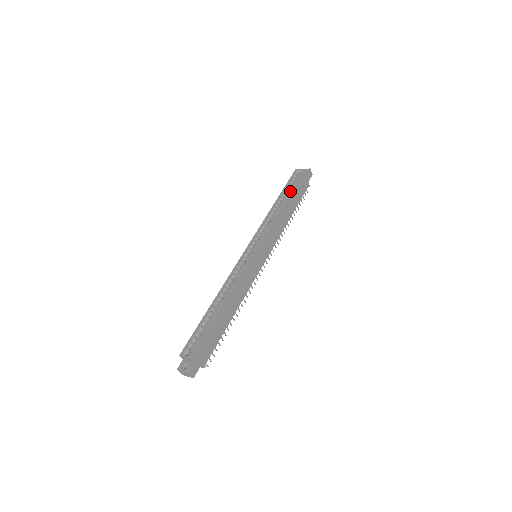
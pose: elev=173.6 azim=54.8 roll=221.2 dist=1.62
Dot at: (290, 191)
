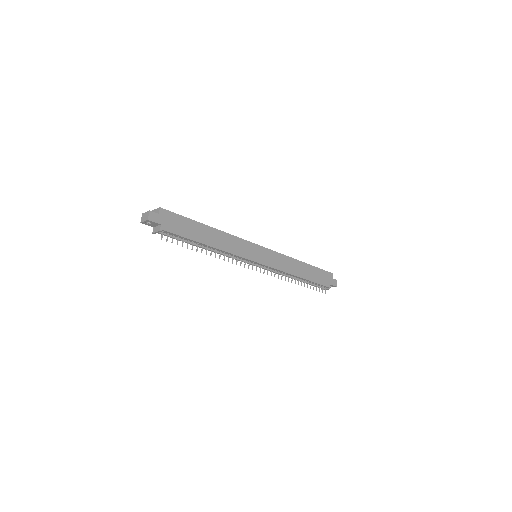
Dot at: occluded
